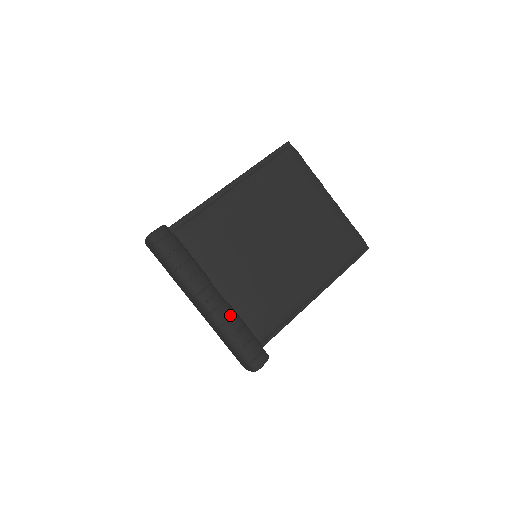
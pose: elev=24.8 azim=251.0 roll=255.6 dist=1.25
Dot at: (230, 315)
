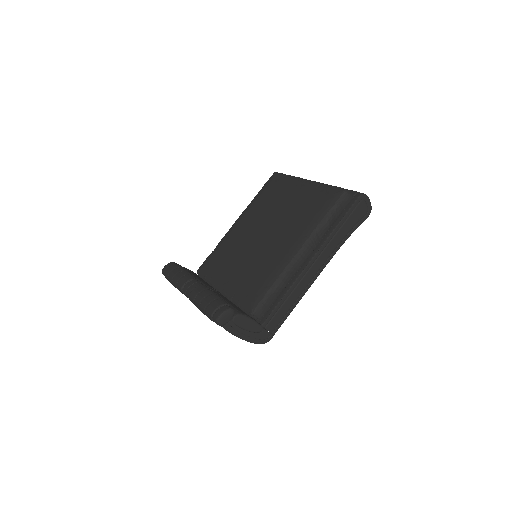
Dot at: (200, 291)
